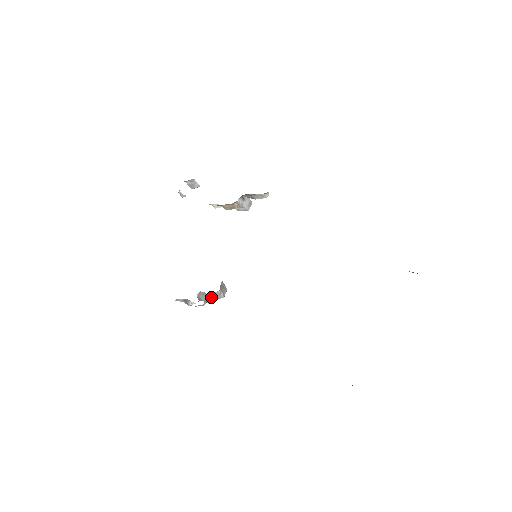
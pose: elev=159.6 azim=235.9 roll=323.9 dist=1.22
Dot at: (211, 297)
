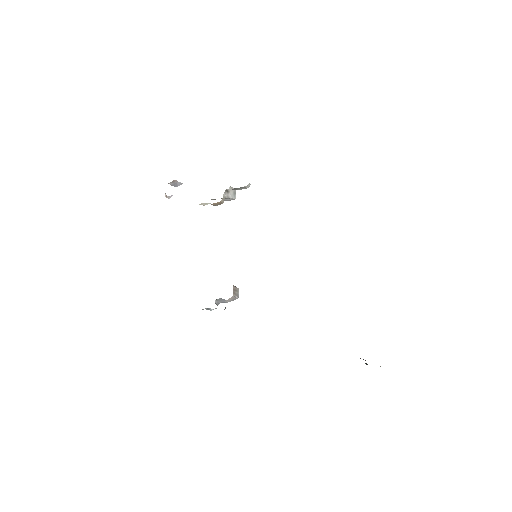
Dot at: (228, 301)
